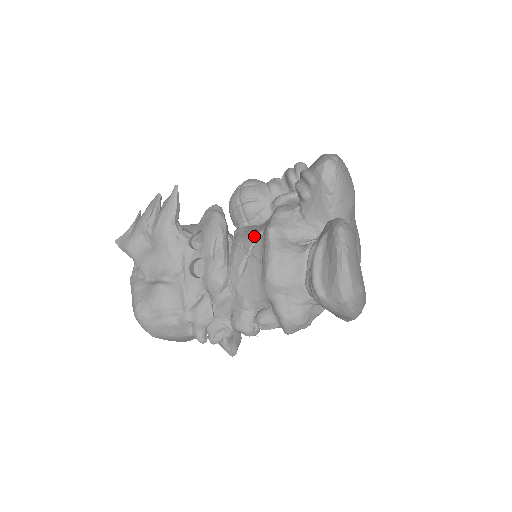
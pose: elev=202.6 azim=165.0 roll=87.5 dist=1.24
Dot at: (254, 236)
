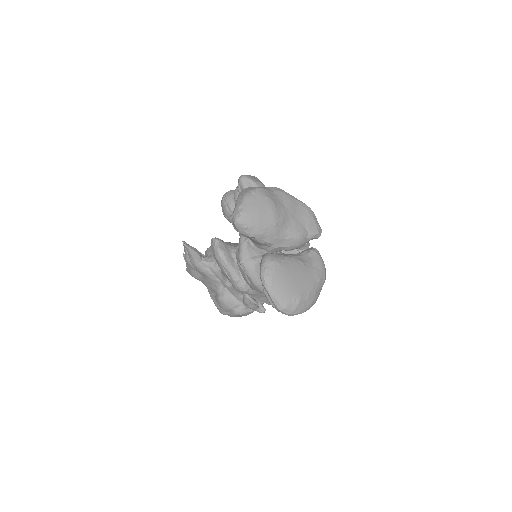
Dot at: occluded
